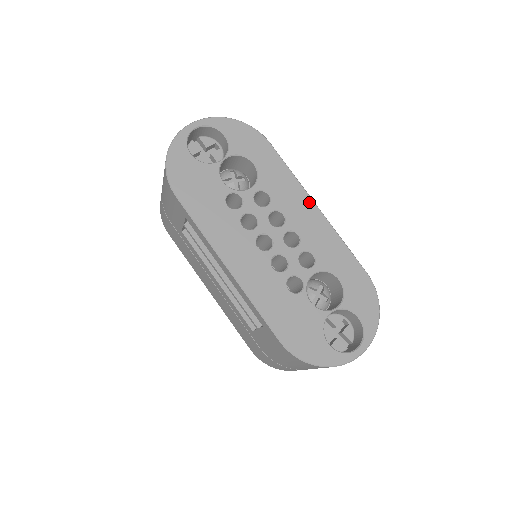
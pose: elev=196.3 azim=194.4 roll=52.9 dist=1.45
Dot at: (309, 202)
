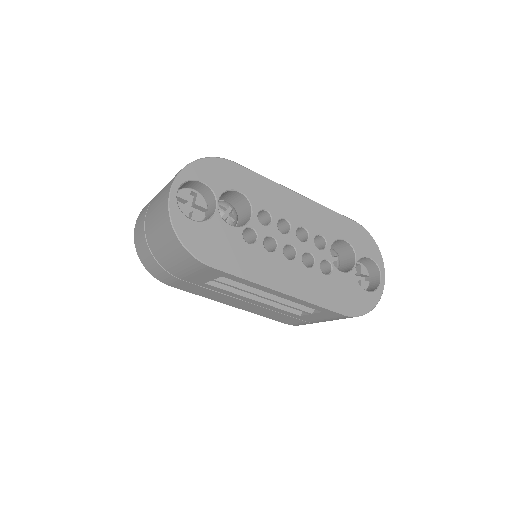
Dot at: (293, 195)
